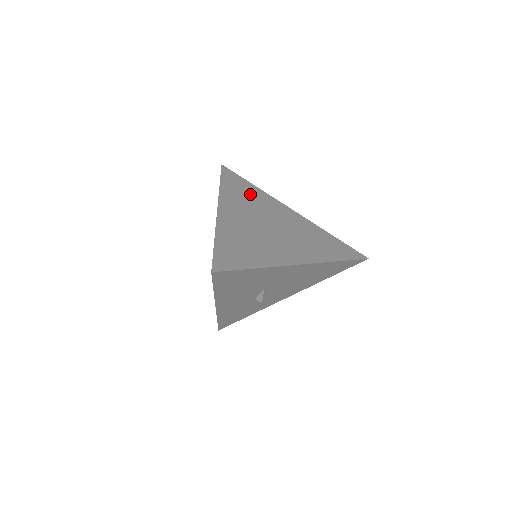
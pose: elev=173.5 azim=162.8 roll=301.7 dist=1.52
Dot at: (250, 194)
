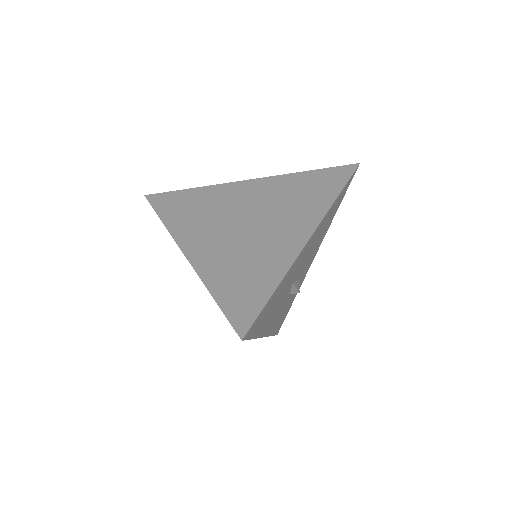
Dot at: (197, 203)
